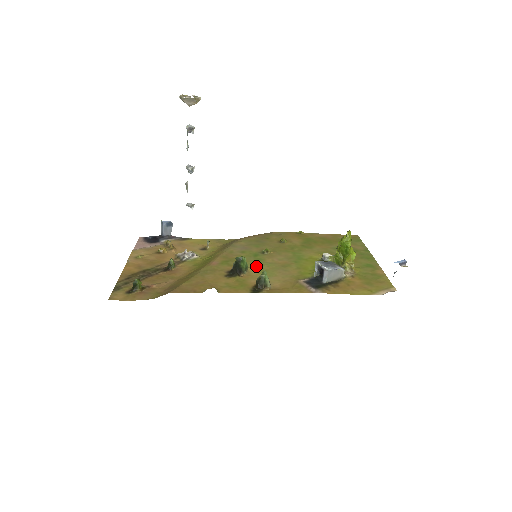
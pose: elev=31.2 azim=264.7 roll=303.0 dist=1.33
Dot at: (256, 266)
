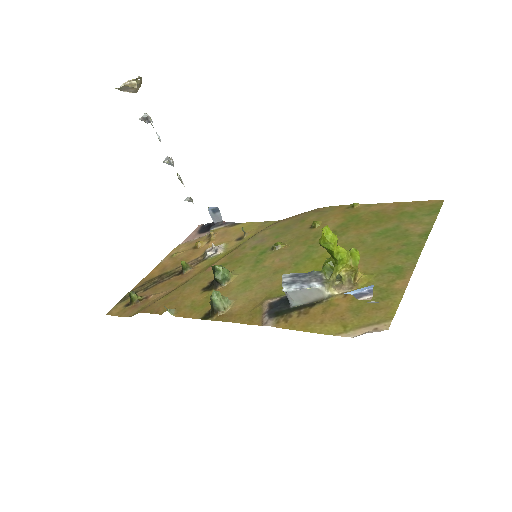
Dot at: (245, 272)
